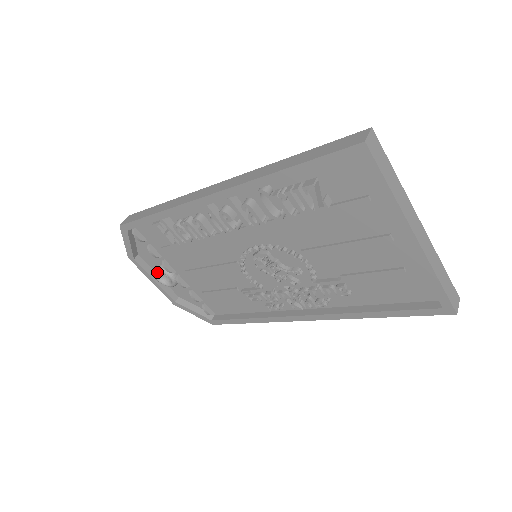
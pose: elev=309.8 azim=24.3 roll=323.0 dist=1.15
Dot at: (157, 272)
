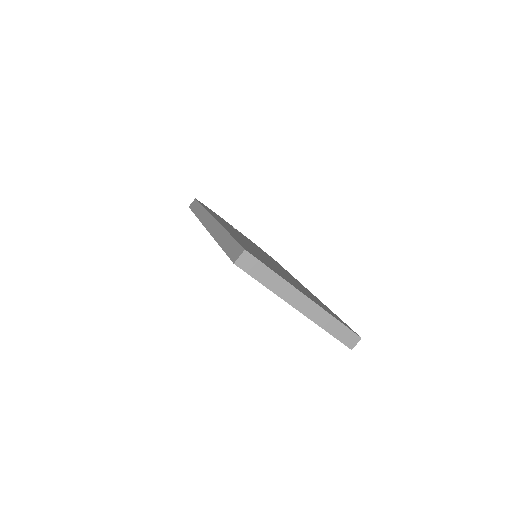
Dot at: occluded
